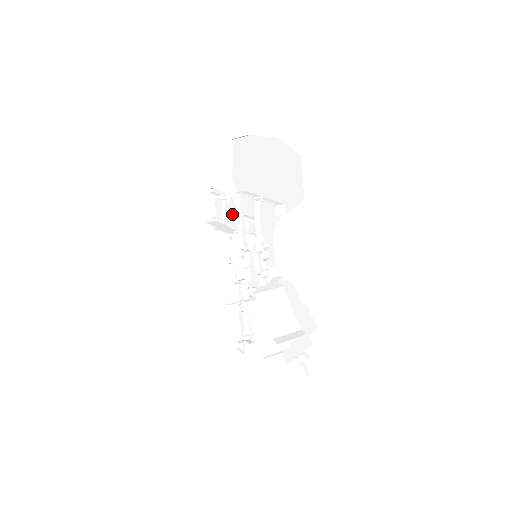
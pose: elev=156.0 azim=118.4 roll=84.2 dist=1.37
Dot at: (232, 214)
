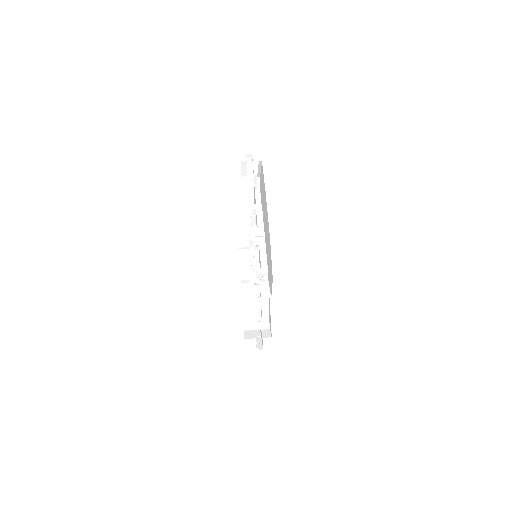
Dot at: occluded
